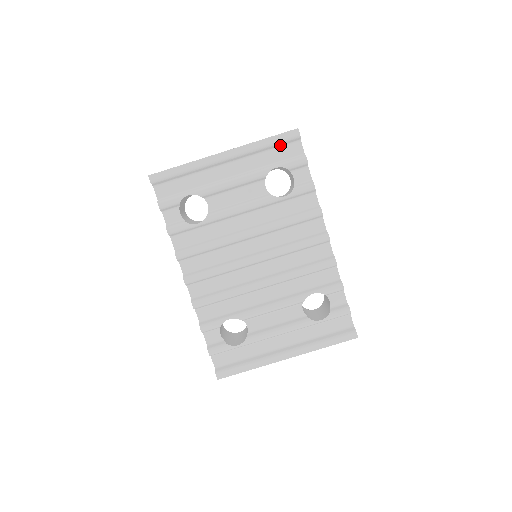
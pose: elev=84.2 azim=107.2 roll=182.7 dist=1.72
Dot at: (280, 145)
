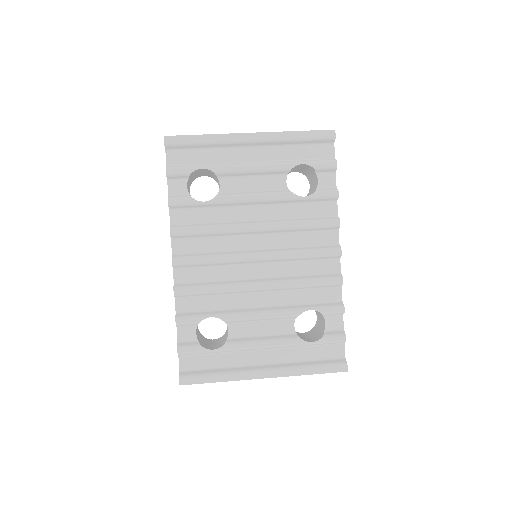
Dot at: (312, 143)
